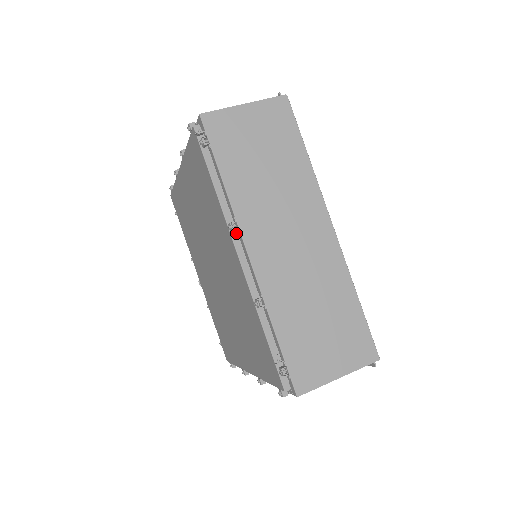
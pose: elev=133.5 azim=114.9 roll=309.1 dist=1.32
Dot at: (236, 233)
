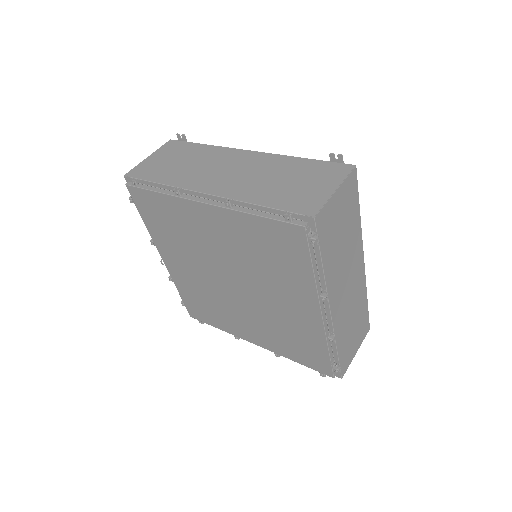
Dot at: occluded
